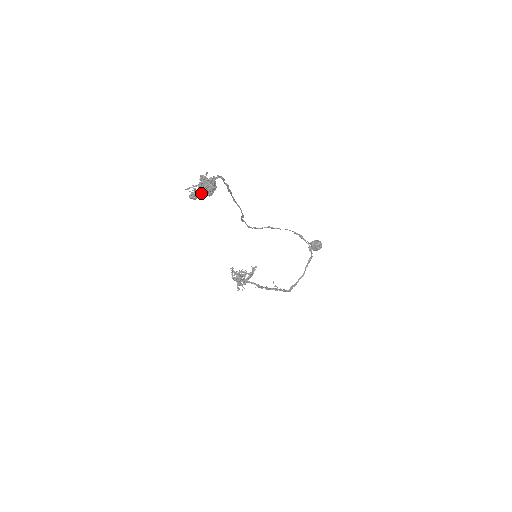
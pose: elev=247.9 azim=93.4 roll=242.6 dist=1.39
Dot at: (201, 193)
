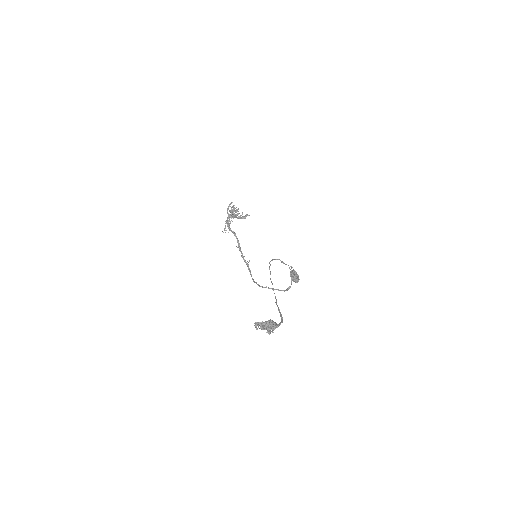
Dot at: (263, 329)
